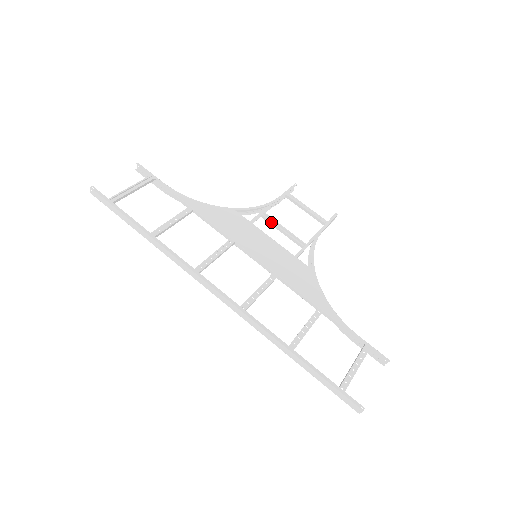
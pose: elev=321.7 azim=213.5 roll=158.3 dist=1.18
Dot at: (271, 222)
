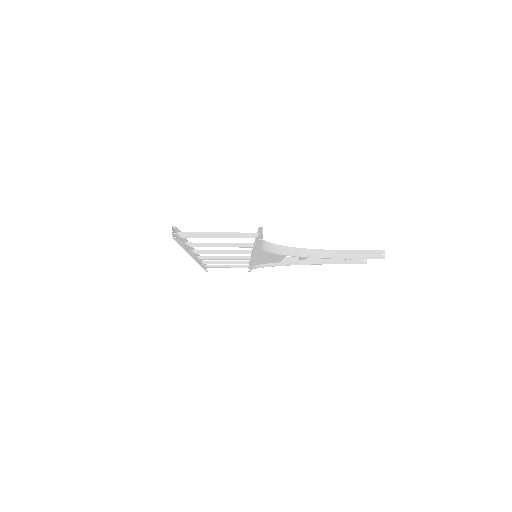
Dot at: occluded
